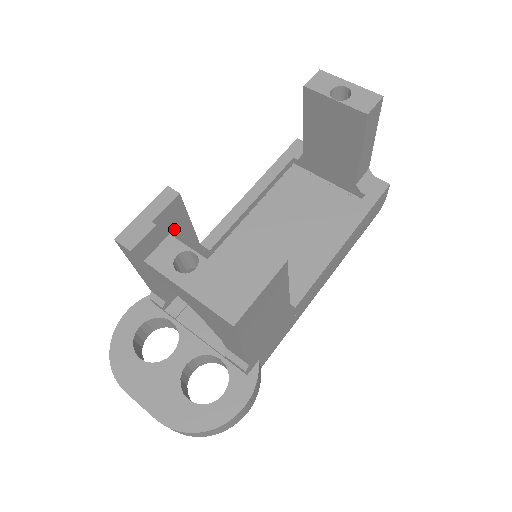
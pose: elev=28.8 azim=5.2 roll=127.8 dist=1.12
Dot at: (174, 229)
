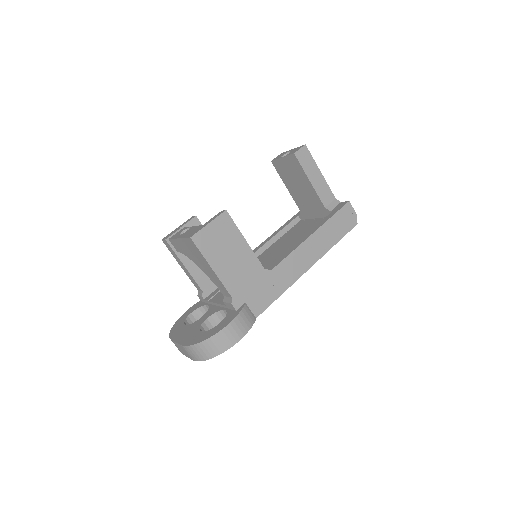
Dot at: occluded
